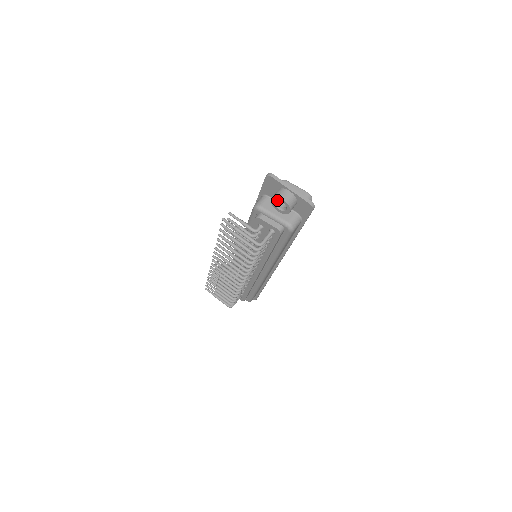
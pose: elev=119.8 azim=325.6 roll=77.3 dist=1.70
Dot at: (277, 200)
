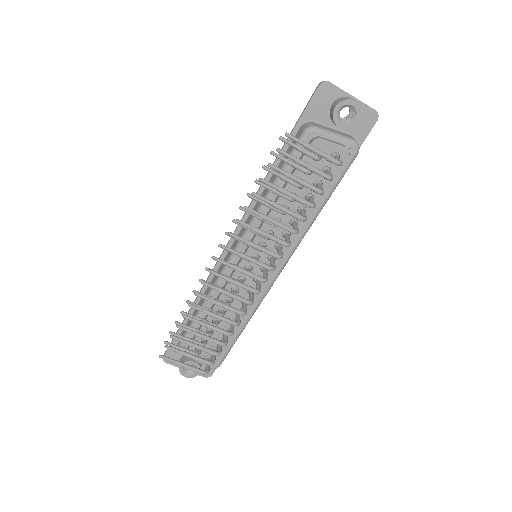
Dot at: (339, 111)
